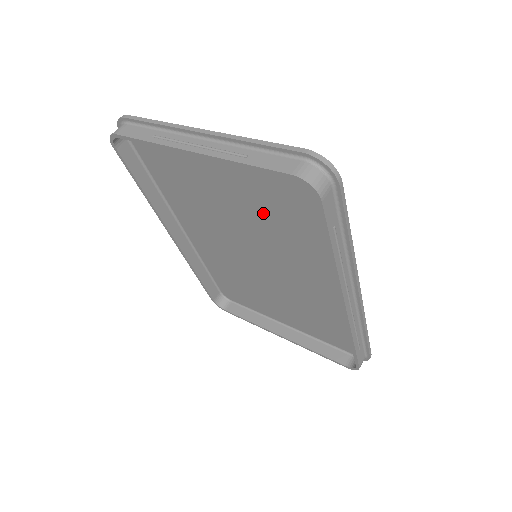
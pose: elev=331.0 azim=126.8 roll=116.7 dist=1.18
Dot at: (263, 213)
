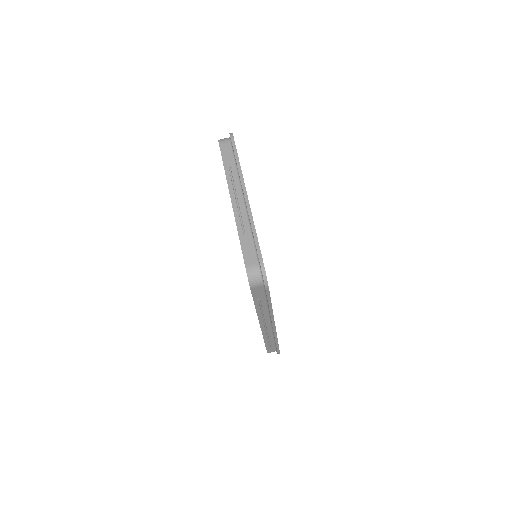
Dot at: occluded
